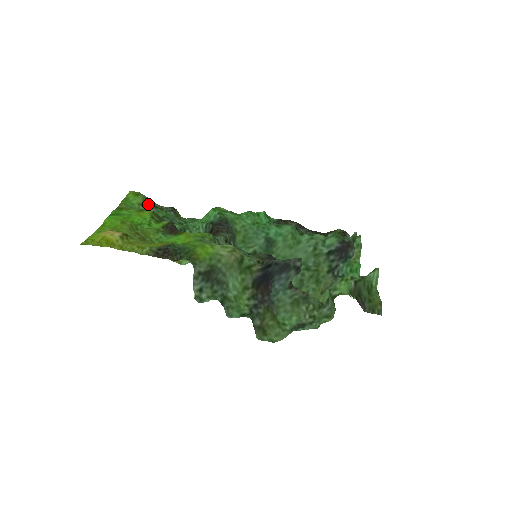
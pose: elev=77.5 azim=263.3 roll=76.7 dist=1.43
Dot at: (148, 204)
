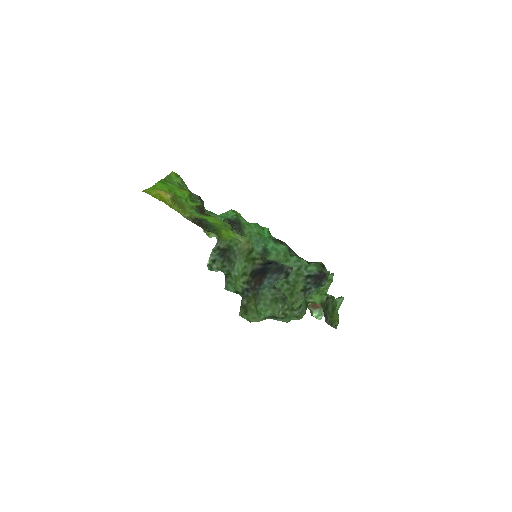
Dot at: (184, 186)
